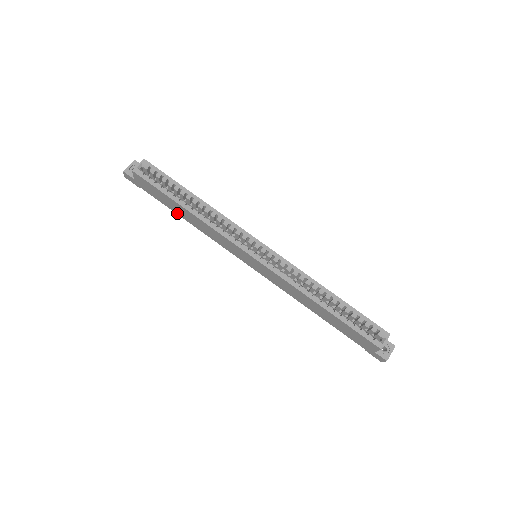
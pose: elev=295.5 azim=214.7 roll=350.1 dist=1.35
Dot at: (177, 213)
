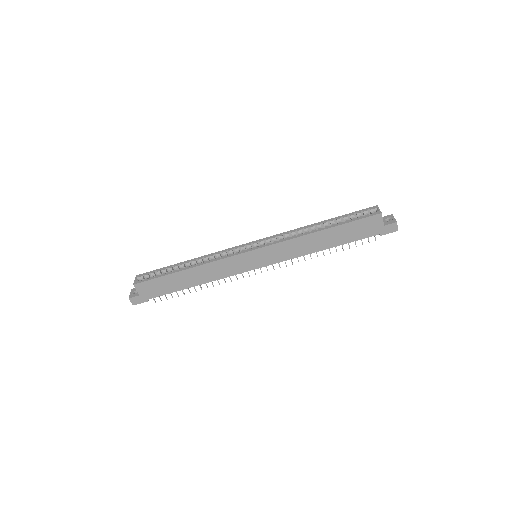
Dot at: (185, 288)
